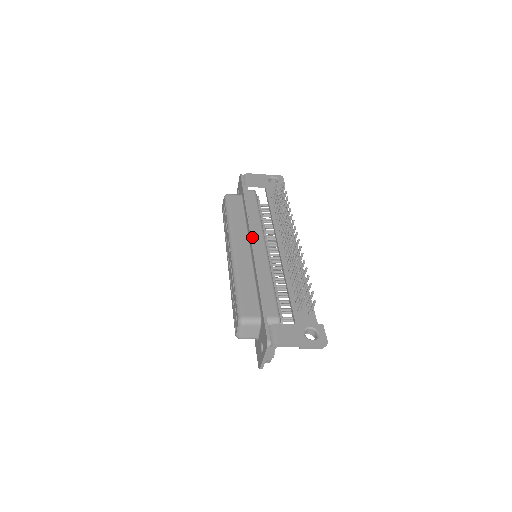
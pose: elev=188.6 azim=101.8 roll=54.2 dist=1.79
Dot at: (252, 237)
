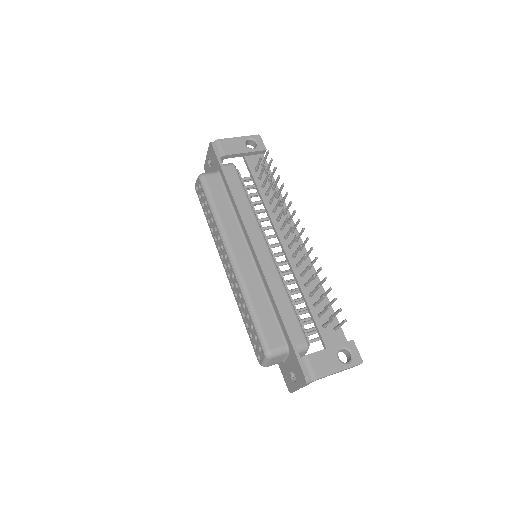
Dot at: (251, 239)
